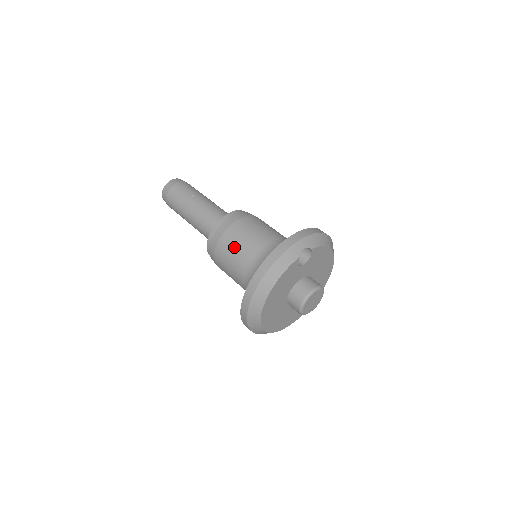
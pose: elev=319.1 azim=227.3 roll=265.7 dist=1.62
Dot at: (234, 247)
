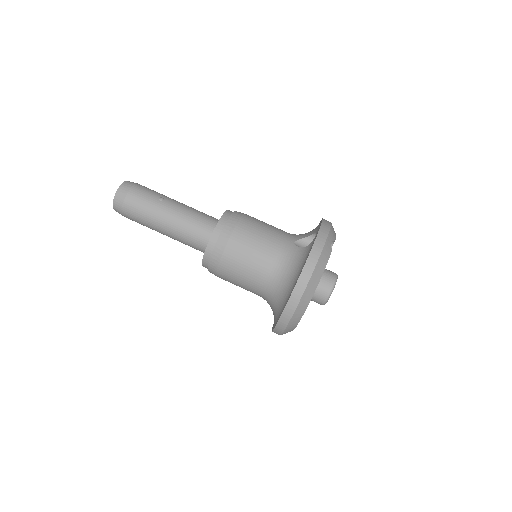
Dot at: (247, 253)
